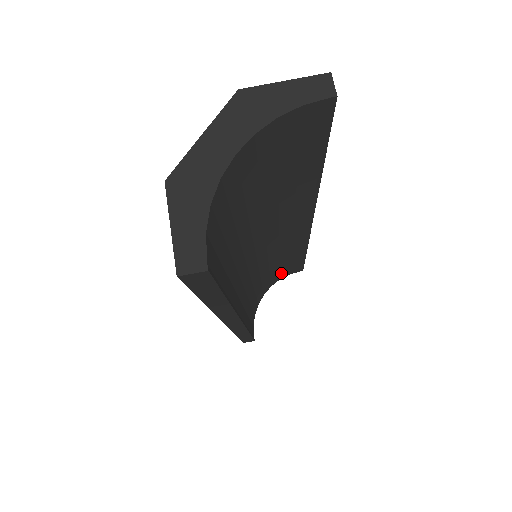
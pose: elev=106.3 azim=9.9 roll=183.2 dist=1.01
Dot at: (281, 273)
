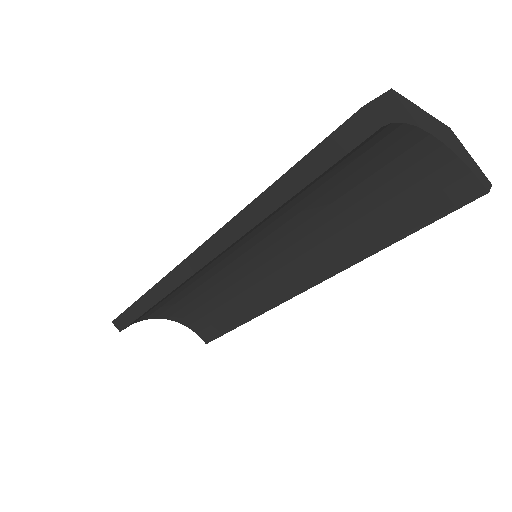
Dot at: (201, 320)
